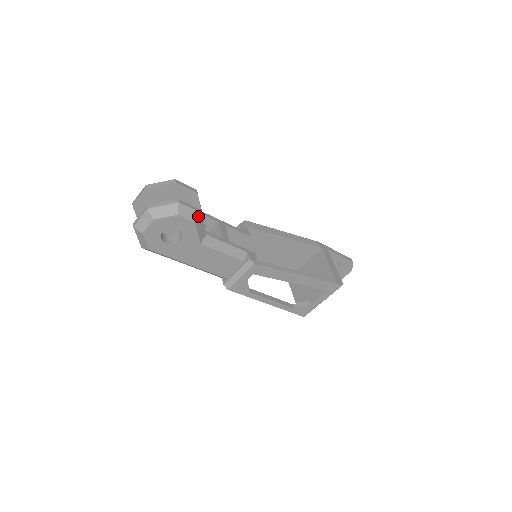
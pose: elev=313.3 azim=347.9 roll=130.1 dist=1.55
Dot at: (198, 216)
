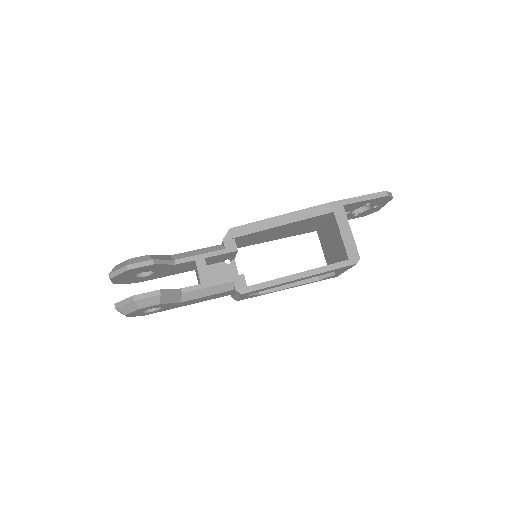
Dot at: (159, 298)
